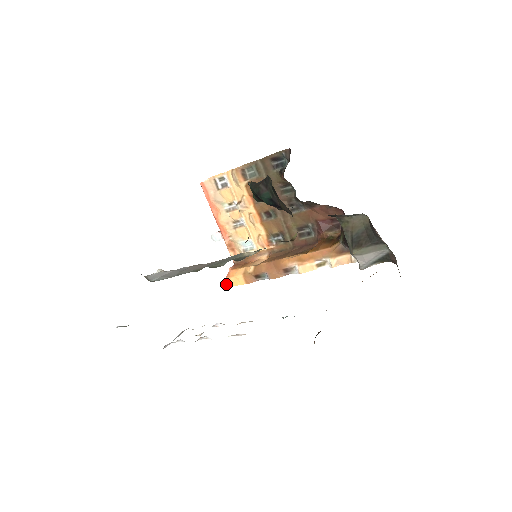
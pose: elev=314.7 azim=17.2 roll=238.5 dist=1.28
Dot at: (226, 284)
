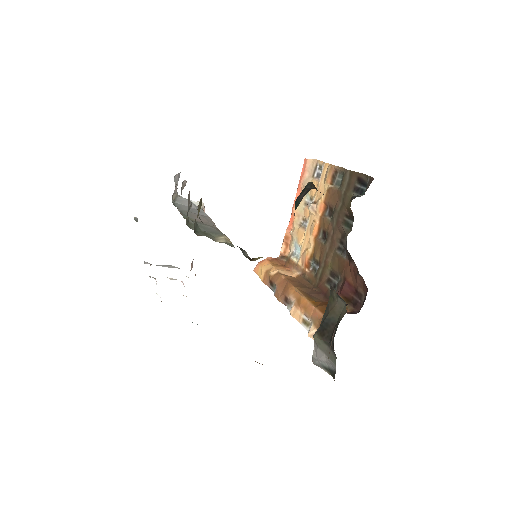
Dot at: (255, 268)
